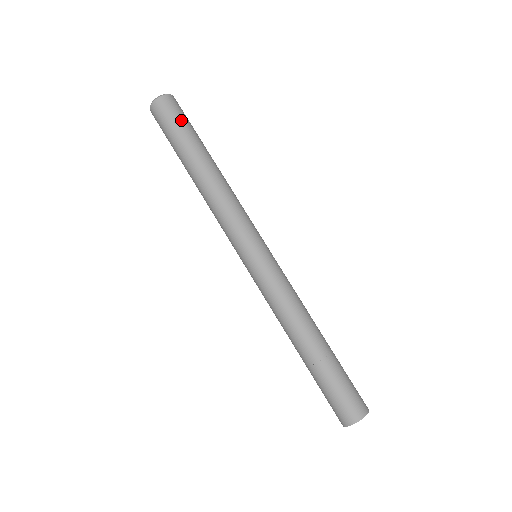
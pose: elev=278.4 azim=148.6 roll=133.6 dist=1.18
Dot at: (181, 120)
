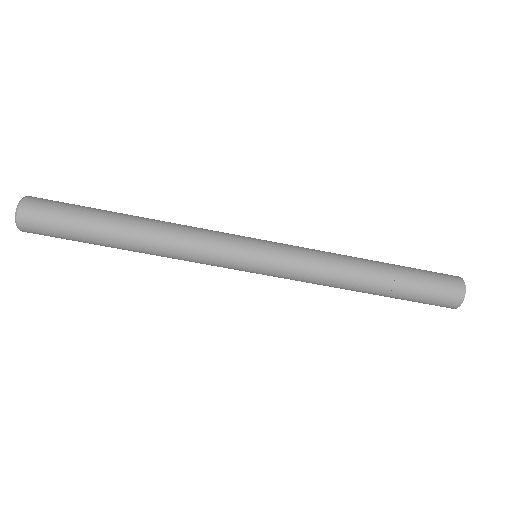
Dot at: (62, 214)
